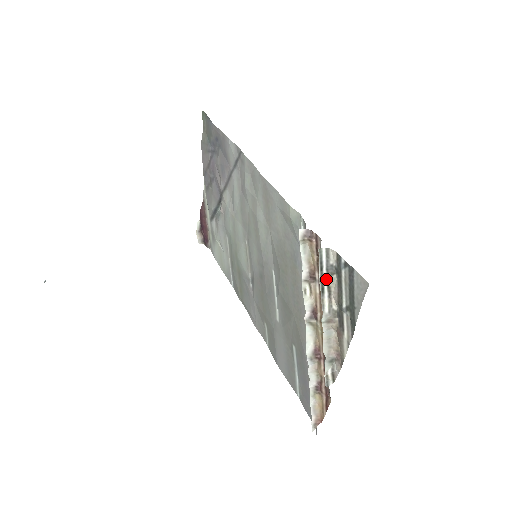
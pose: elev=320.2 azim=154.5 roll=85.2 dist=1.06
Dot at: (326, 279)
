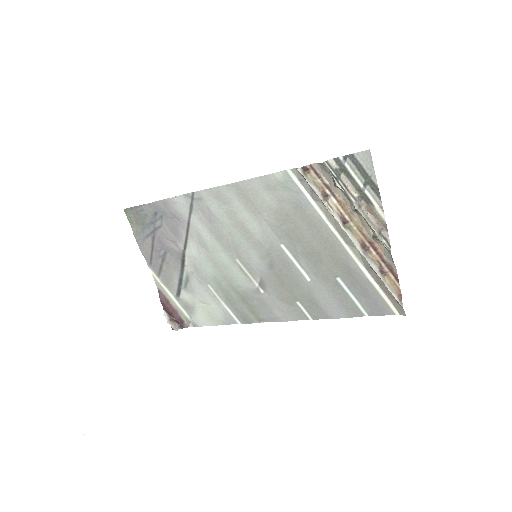
Dot at: (339, 180)
